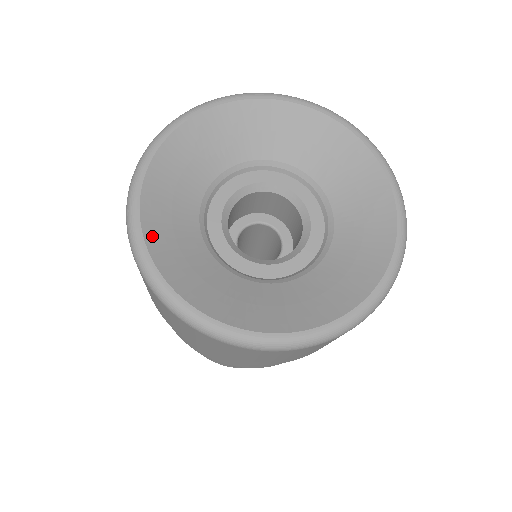
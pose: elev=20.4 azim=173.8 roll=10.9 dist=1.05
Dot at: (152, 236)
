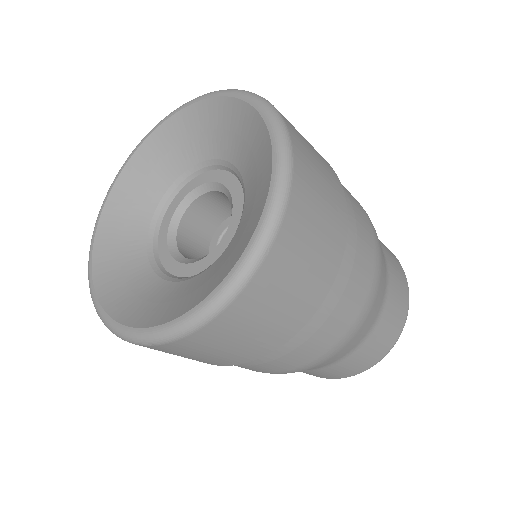
Dot at: (108, 213)
